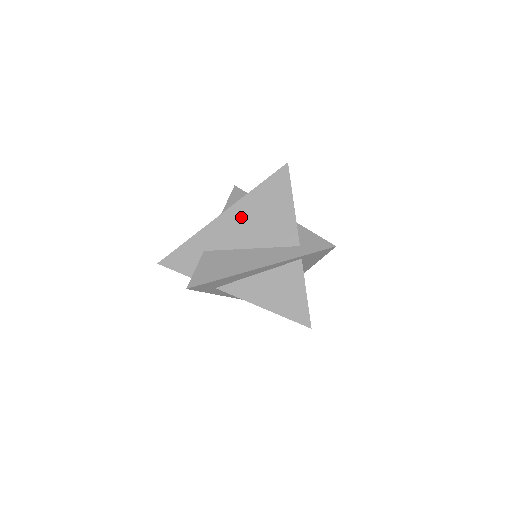
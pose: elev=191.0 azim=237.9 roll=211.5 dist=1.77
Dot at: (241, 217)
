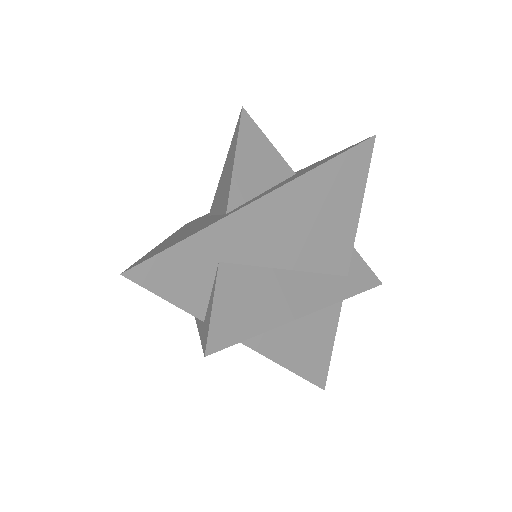
Dot at: (292, 211)
